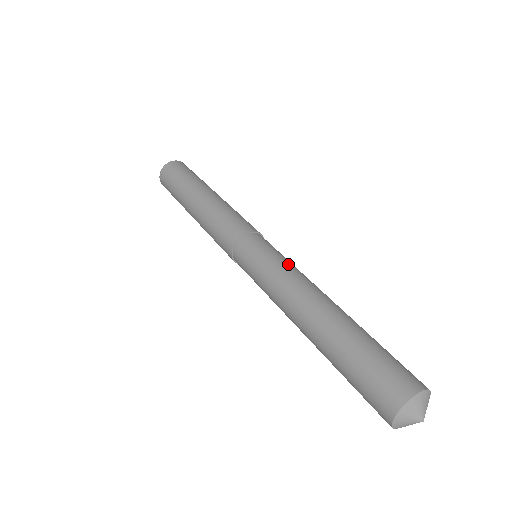
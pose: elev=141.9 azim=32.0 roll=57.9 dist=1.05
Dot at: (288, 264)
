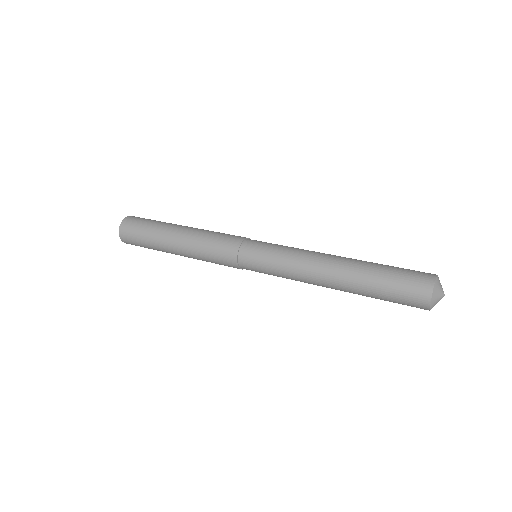
Dot at: (293, 247)
